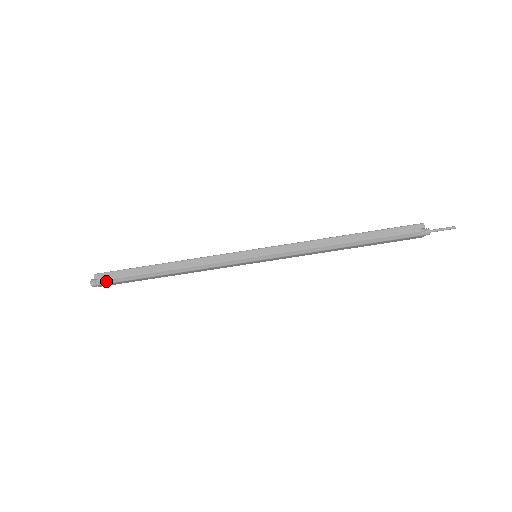
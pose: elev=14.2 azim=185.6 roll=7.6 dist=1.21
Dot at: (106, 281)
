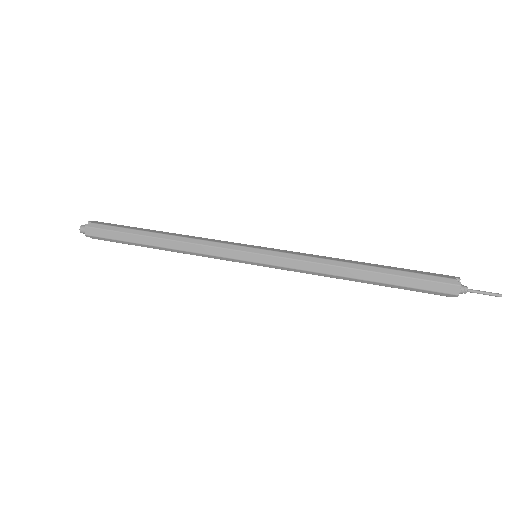
Dot at: (97, 225)
